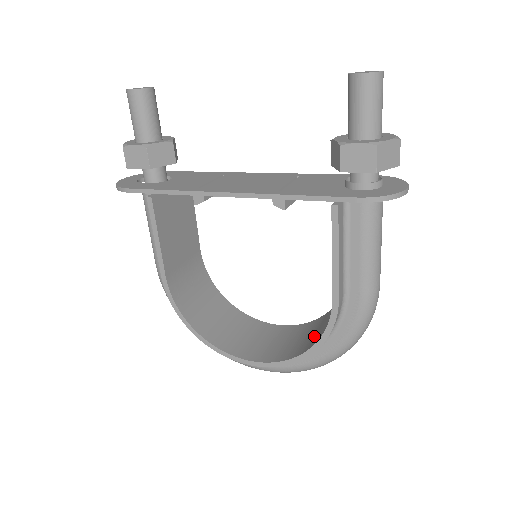
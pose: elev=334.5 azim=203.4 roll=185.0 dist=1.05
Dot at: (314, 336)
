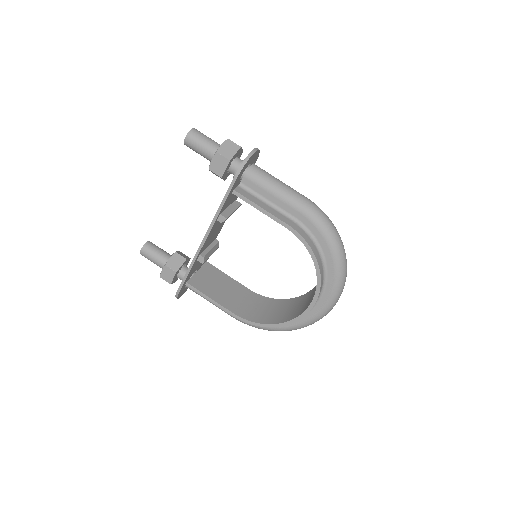
Dot at: occluded
